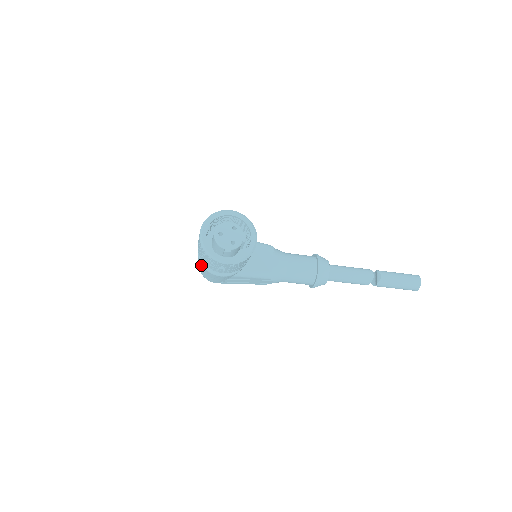
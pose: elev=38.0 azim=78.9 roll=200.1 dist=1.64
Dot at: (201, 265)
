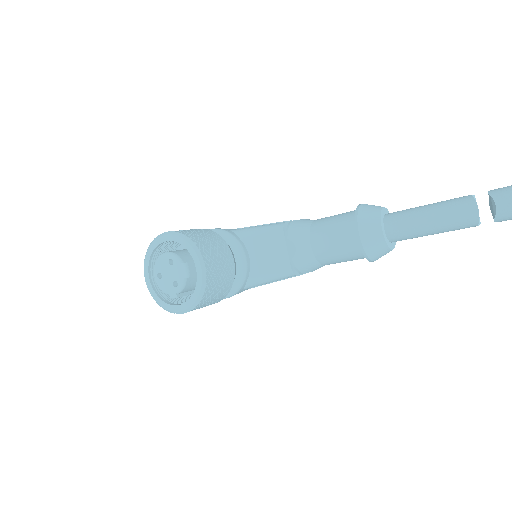
Dot at: occluded
